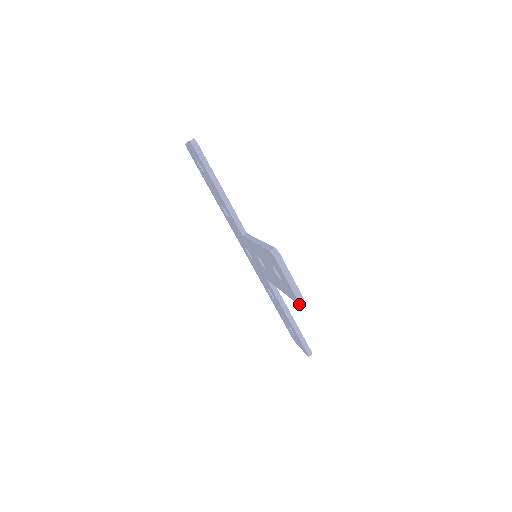
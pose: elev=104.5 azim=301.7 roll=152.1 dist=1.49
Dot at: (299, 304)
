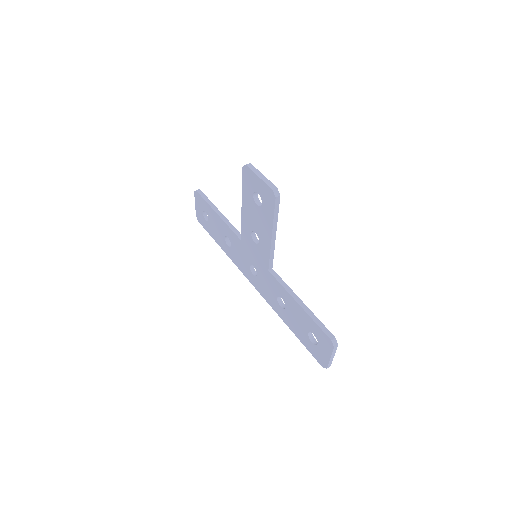
Dot at: (275, 196)
